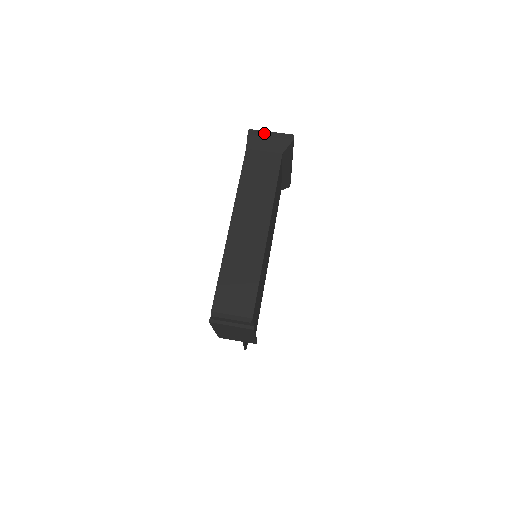
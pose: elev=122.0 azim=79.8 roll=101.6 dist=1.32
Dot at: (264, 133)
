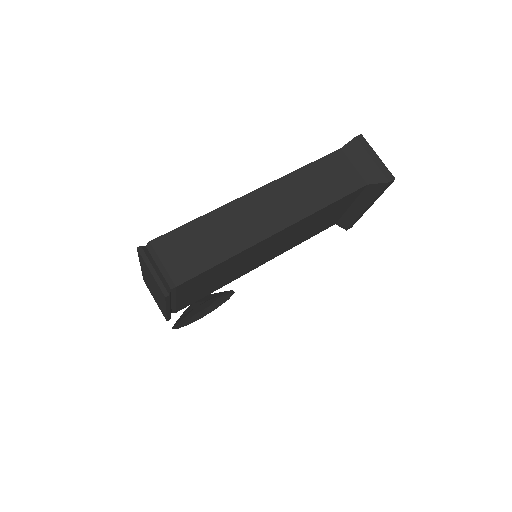
Dot at: (371, 150)
